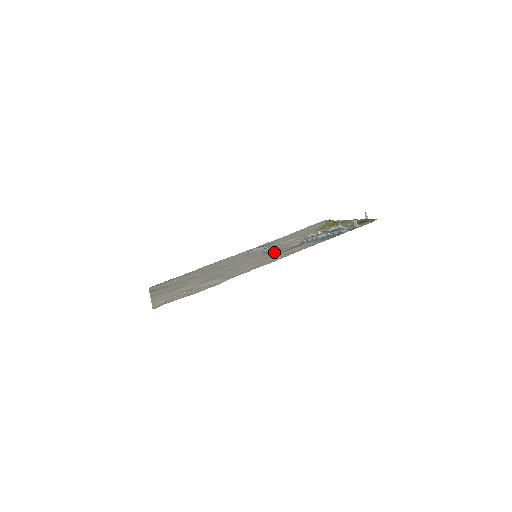
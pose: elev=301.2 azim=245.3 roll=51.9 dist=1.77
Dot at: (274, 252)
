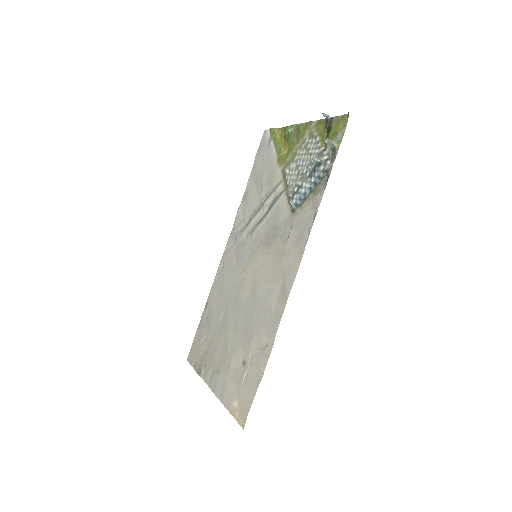
Dot at: (273, 242)
